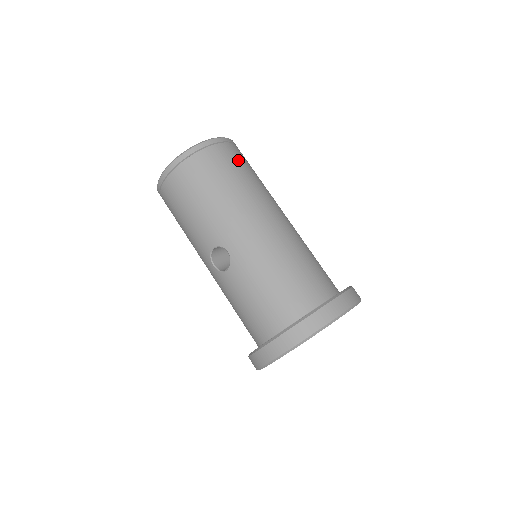
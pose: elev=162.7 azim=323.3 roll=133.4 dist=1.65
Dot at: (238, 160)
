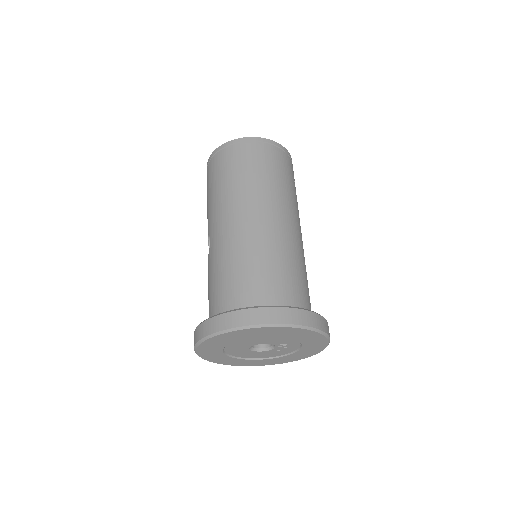
Dot at: (259, 159)
